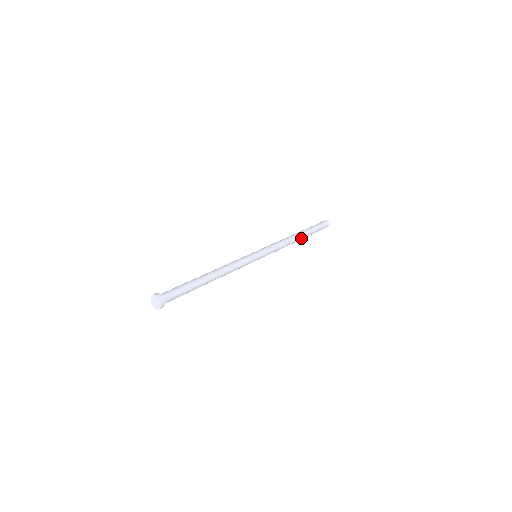
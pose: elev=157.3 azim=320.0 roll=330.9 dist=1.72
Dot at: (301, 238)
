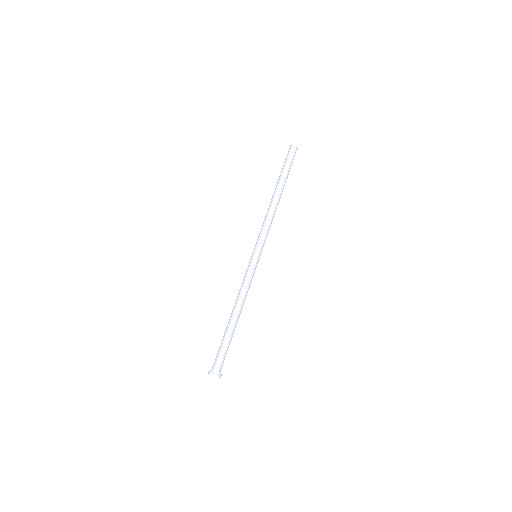
Dot at: (281, 194)
